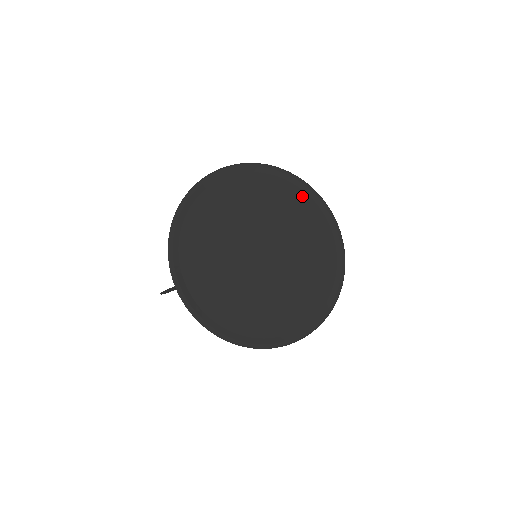
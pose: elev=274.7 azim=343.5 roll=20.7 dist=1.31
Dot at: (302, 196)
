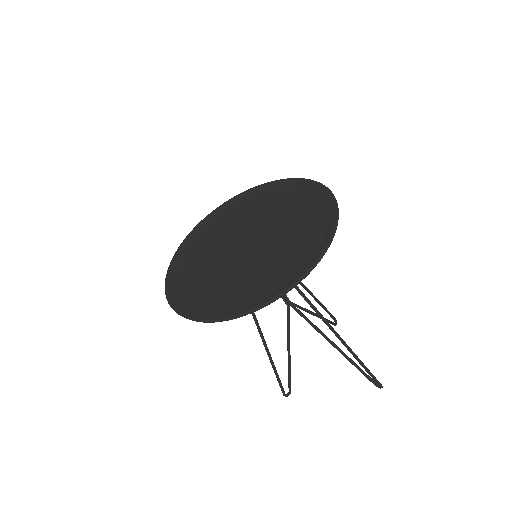
Dot at: (284, 188)
